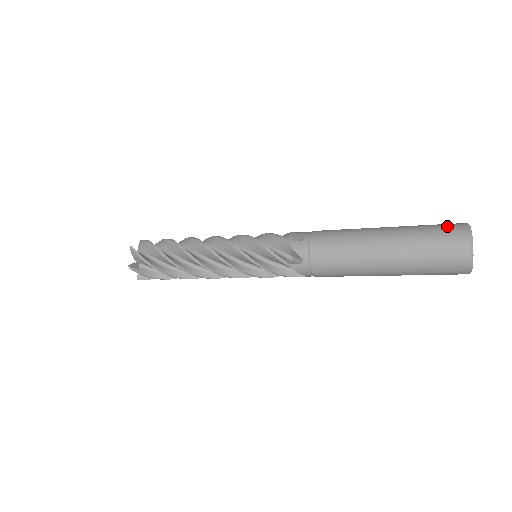
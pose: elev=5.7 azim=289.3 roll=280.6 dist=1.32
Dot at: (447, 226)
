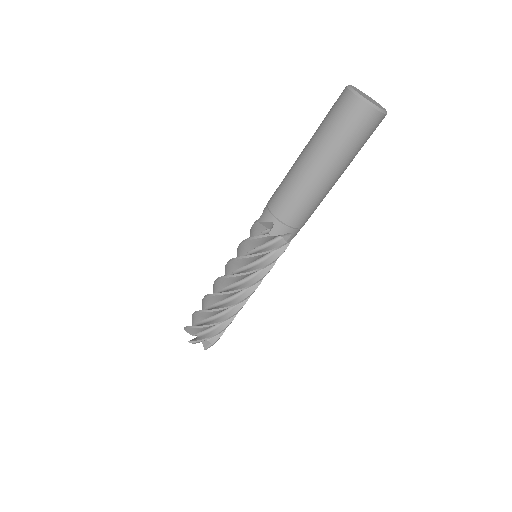
Dot at: occluded
